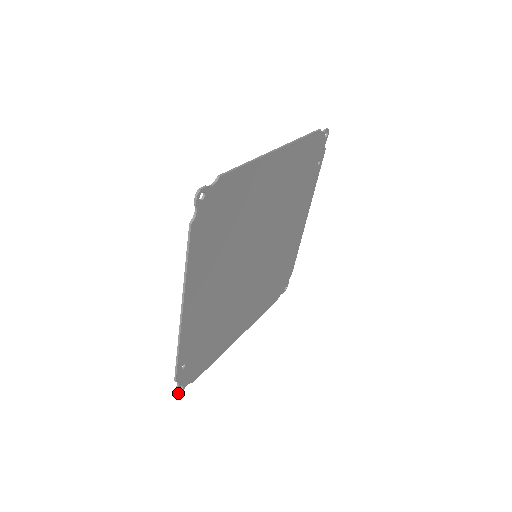
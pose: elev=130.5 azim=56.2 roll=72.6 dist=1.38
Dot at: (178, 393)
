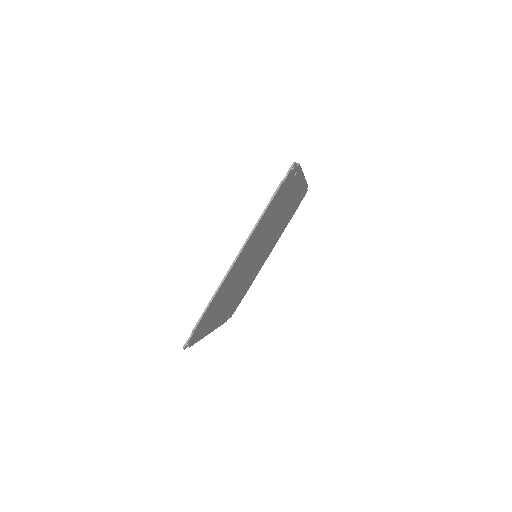
Dot at: occluded
